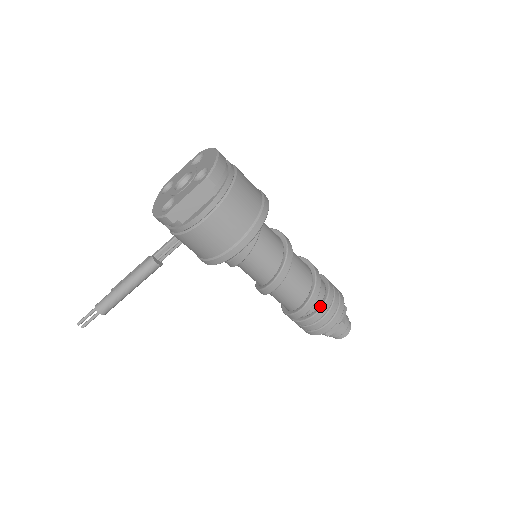
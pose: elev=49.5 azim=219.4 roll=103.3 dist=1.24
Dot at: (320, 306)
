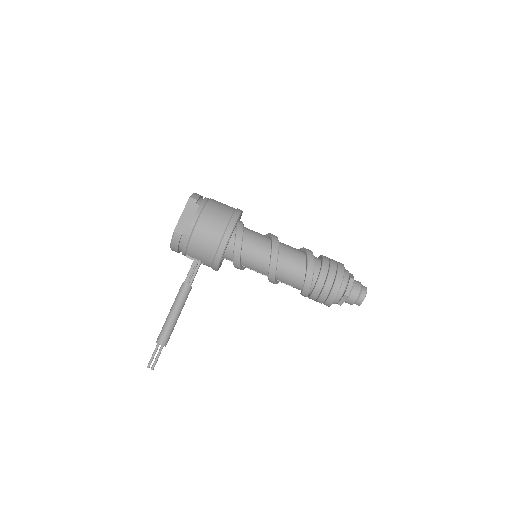
Dot at: (321, 266)
